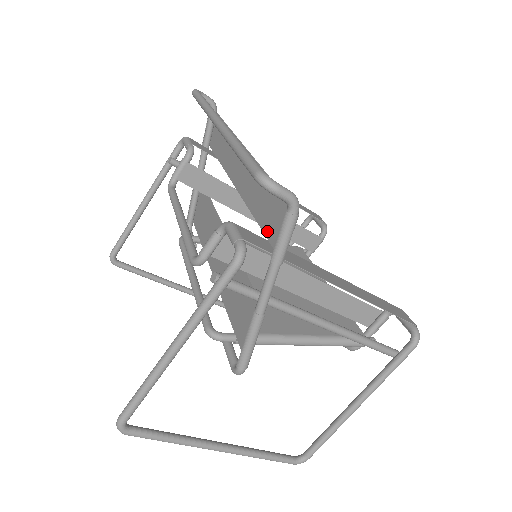
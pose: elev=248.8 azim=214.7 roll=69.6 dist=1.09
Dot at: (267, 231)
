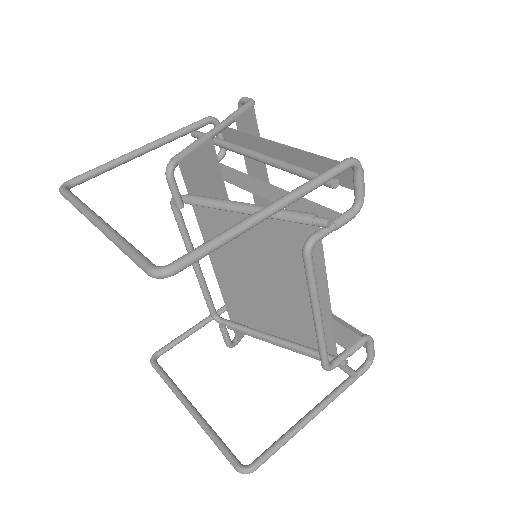
Dot at: occluded
